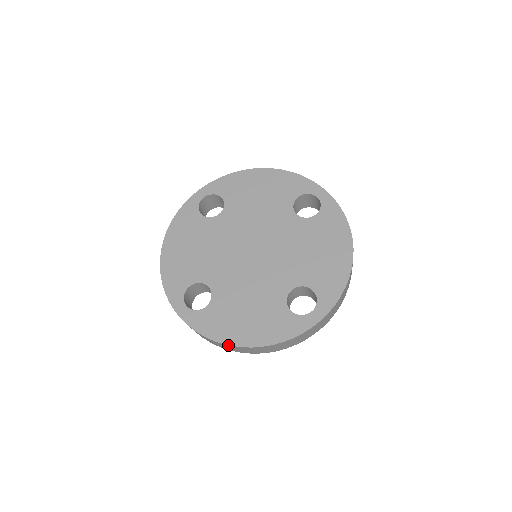
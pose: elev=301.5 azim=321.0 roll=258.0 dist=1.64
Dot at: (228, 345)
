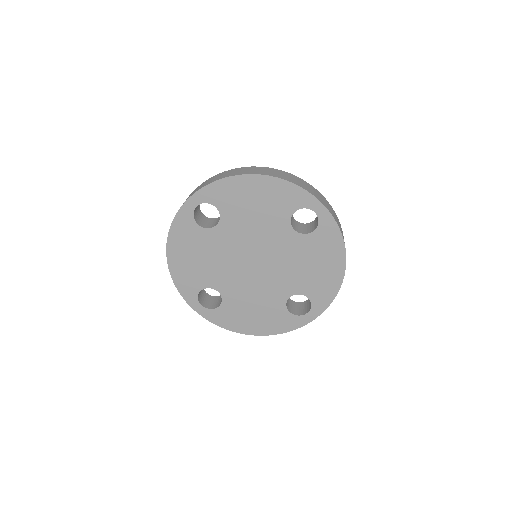
Dot at: (241, 333)
